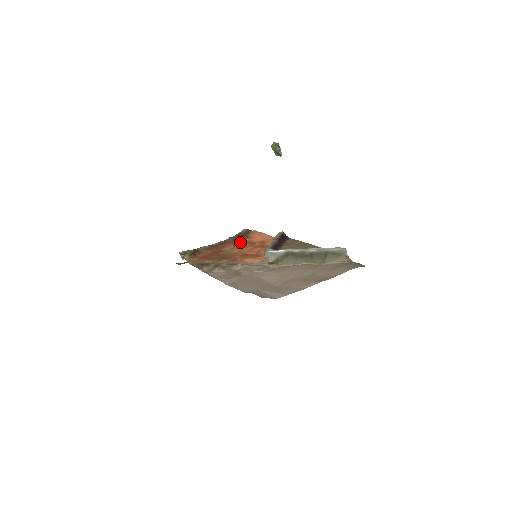
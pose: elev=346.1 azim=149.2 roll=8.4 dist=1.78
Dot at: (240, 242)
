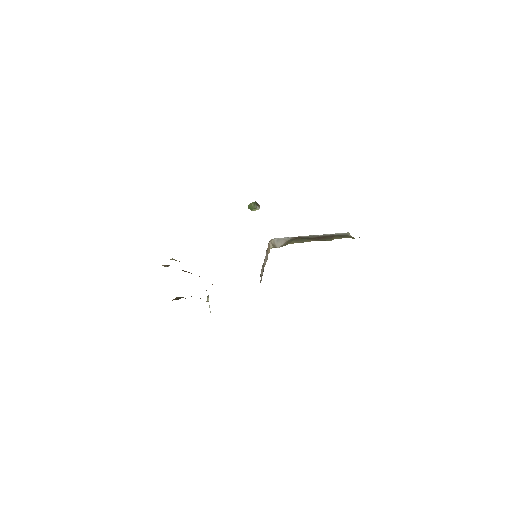
Dot at: occluded
